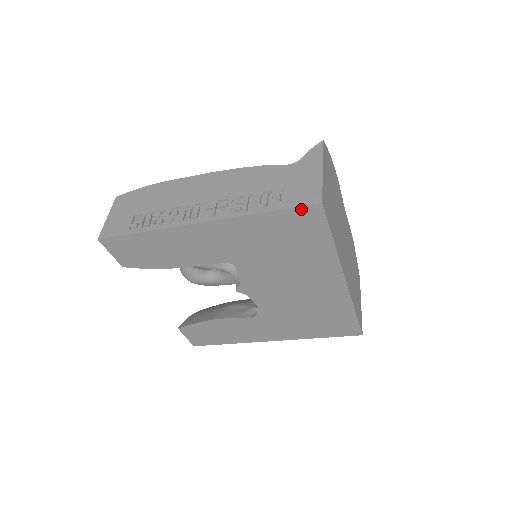
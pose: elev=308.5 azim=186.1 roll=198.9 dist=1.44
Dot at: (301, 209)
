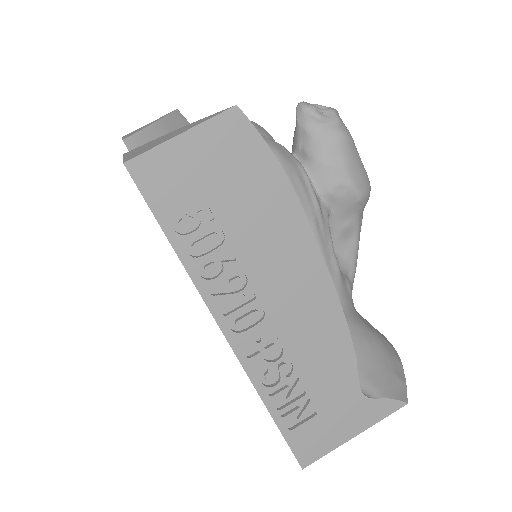
Dot at: (290, 447)
